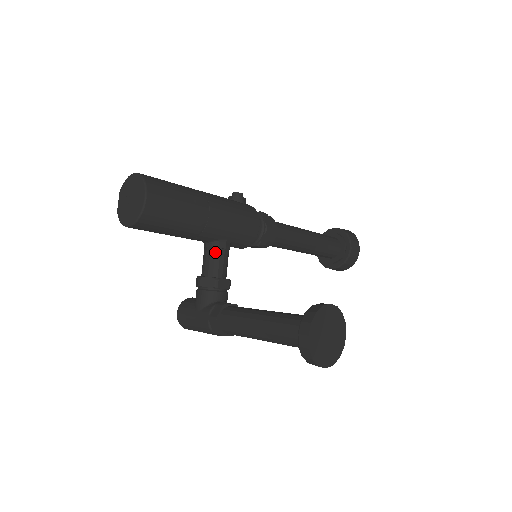
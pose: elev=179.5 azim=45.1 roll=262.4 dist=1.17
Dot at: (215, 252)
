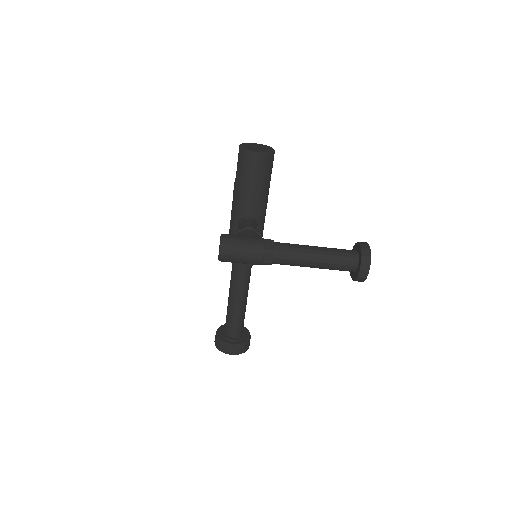
Dot at: (255, 223)
